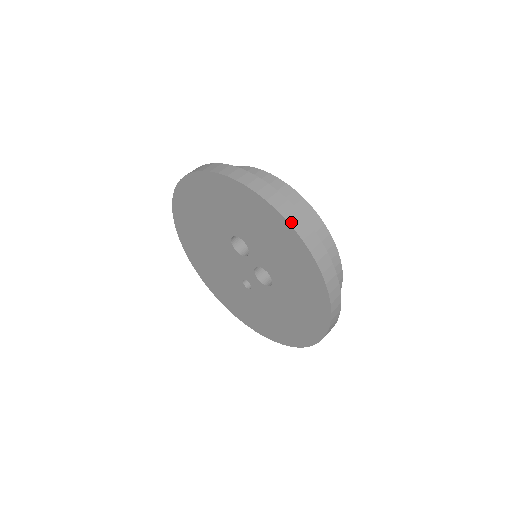
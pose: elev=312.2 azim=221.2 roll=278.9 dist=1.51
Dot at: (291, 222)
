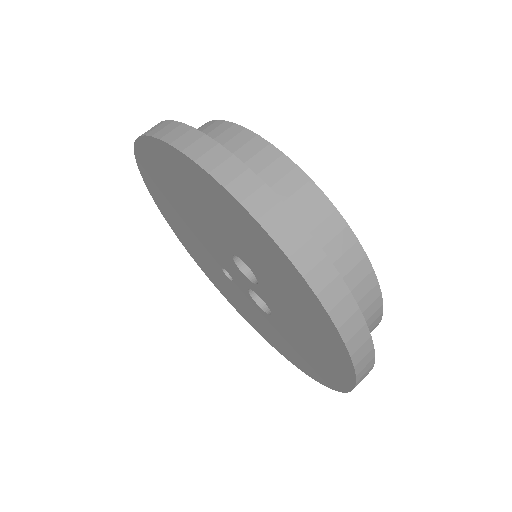
Dot at: (355, 358)
